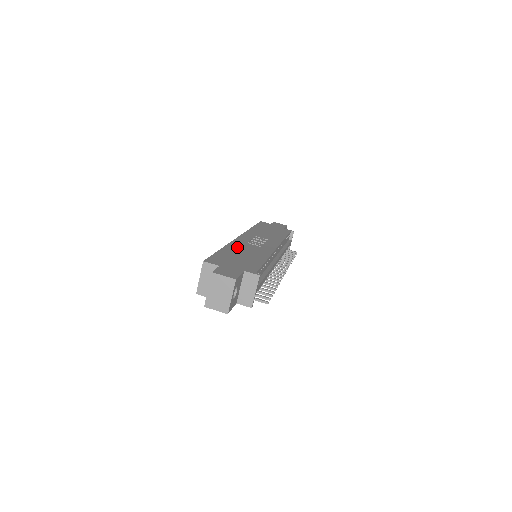
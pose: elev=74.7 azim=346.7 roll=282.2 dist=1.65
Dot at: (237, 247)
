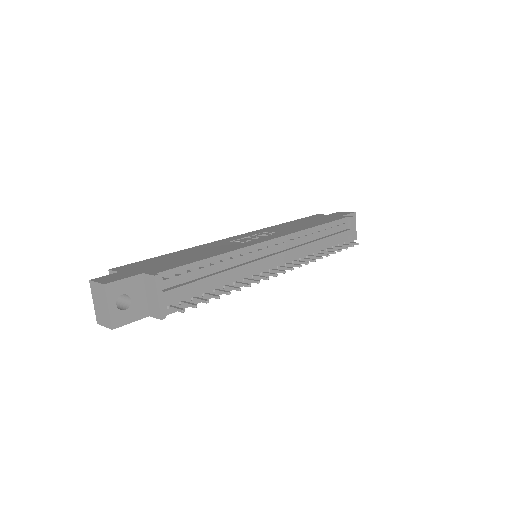
Dot at: (200, 248)
